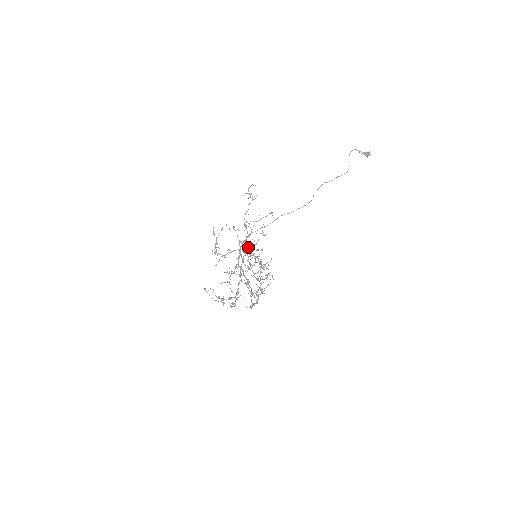
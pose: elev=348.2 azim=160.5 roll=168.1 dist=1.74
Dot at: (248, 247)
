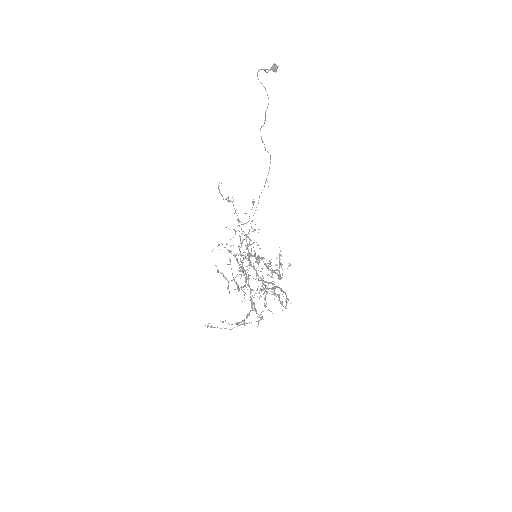
Dot at: (249, 254)
